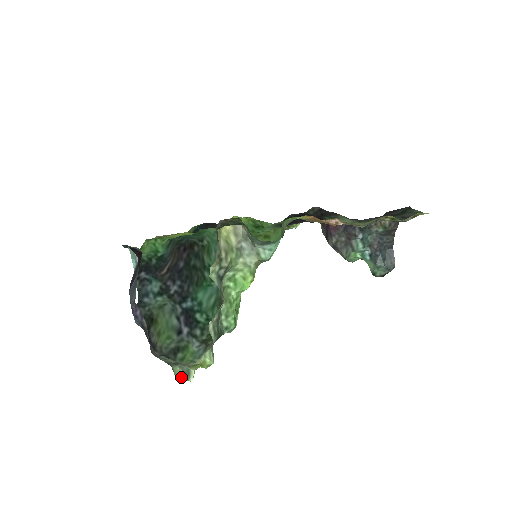
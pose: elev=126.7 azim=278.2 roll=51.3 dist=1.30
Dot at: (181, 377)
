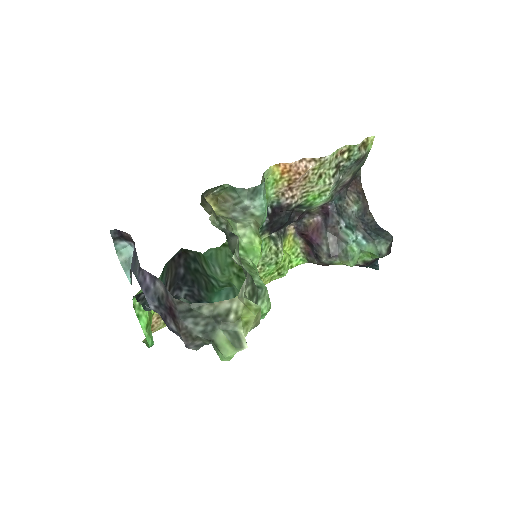
Dot at: (231, 346)
